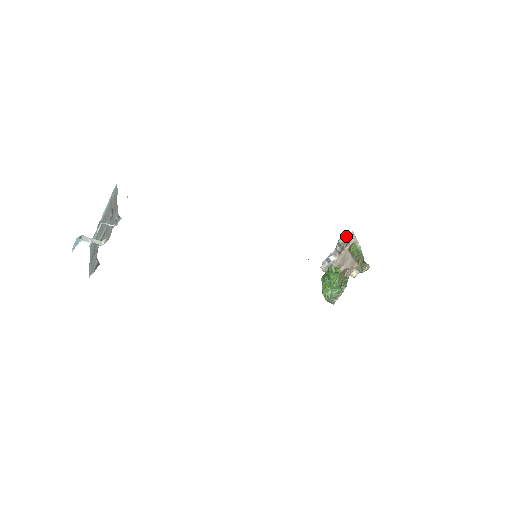
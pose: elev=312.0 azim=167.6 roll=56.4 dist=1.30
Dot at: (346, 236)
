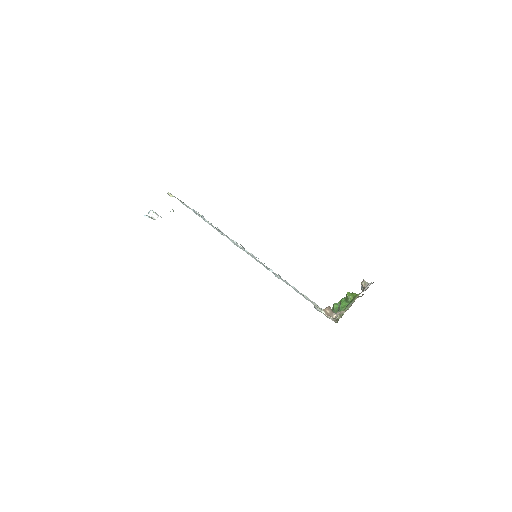
Dot at: (362, 283)
